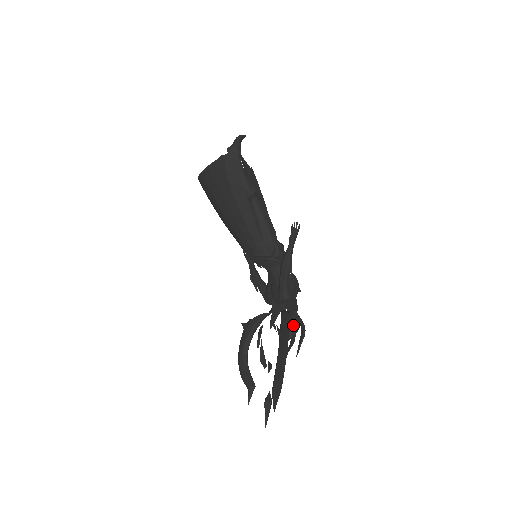
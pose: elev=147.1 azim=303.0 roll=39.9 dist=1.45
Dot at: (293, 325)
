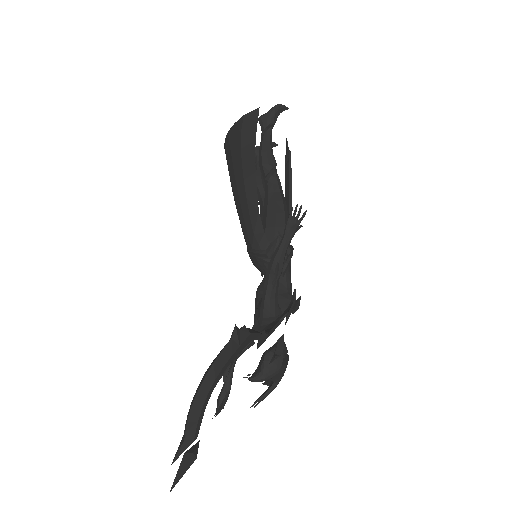
Dot at: (269, 361)
